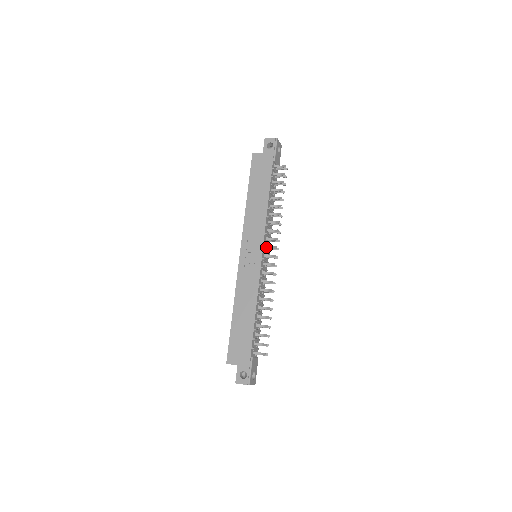
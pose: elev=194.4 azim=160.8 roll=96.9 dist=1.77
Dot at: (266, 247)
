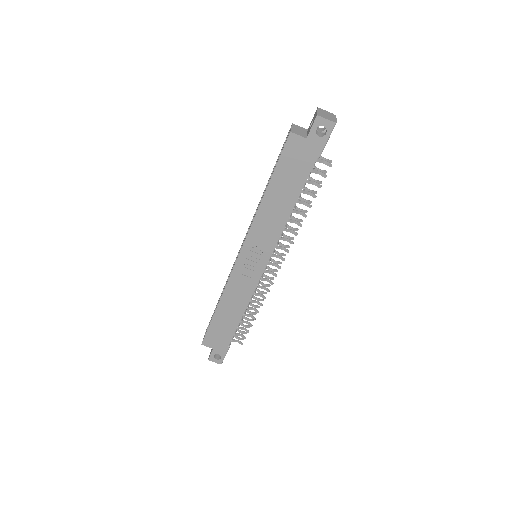
Dot at: (272, 256)
